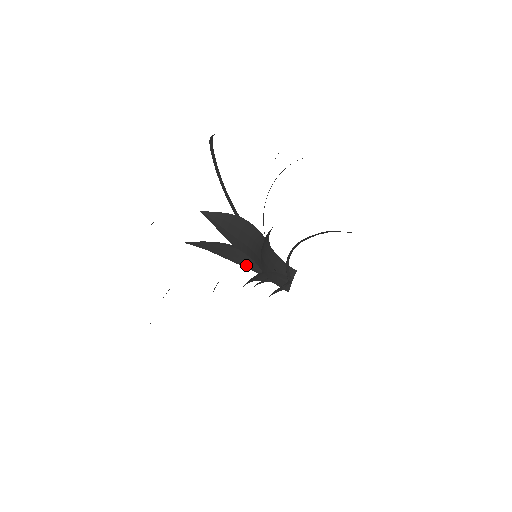
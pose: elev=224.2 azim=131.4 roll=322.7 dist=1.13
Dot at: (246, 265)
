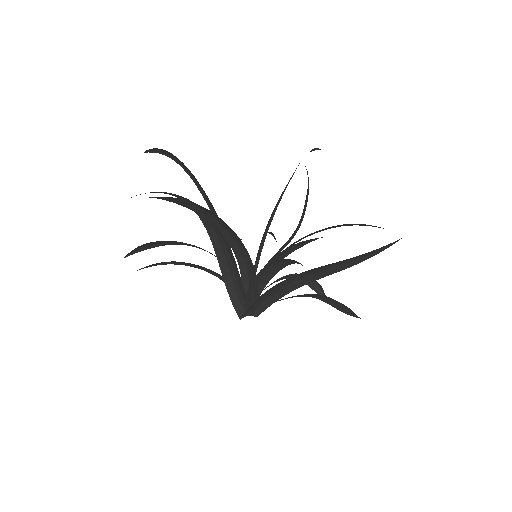
Dot at: (258, 250)
